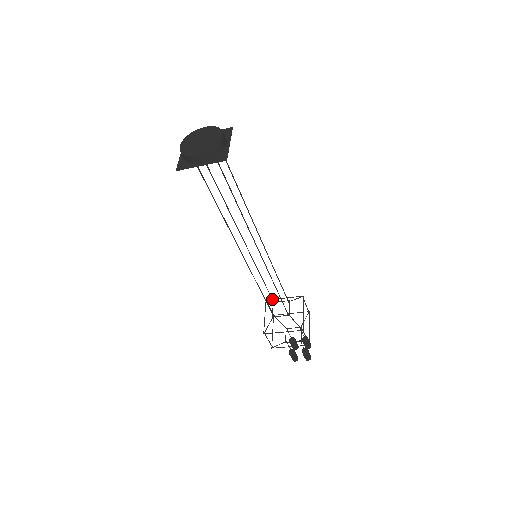
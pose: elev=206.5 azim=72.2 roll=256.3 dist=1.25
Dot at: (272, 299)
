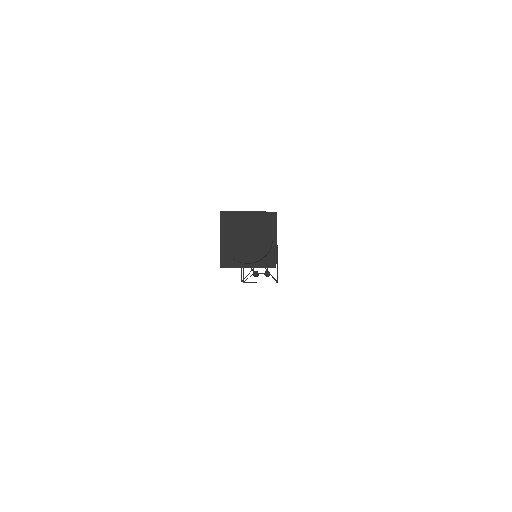
Dot at: occluded
